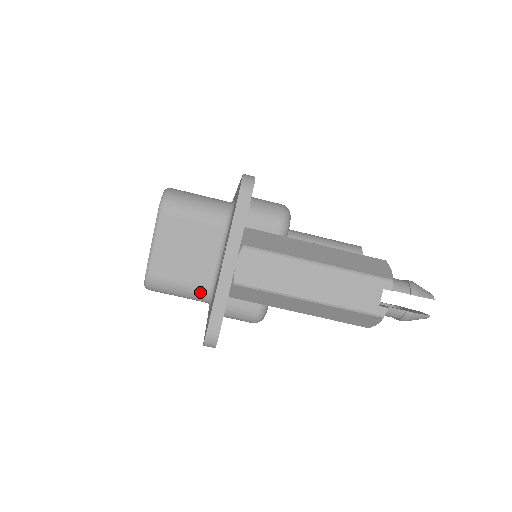
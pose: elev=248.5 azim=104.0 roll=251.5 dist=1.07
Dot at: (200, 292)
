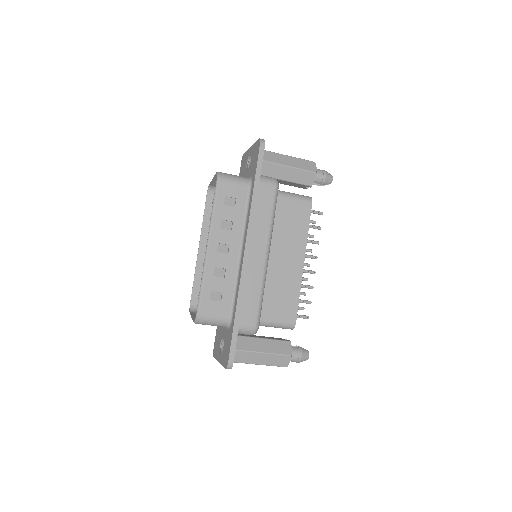
Dot at: occluded
